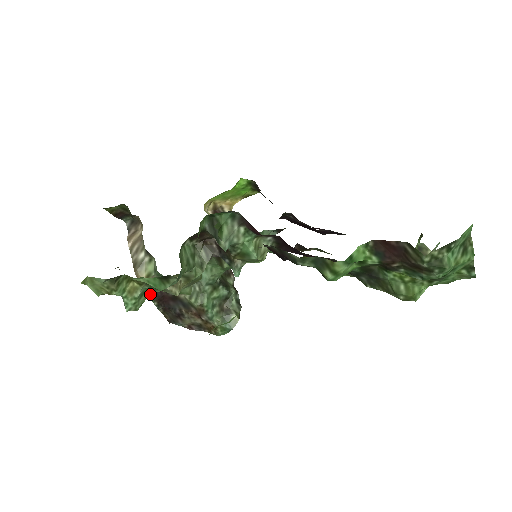
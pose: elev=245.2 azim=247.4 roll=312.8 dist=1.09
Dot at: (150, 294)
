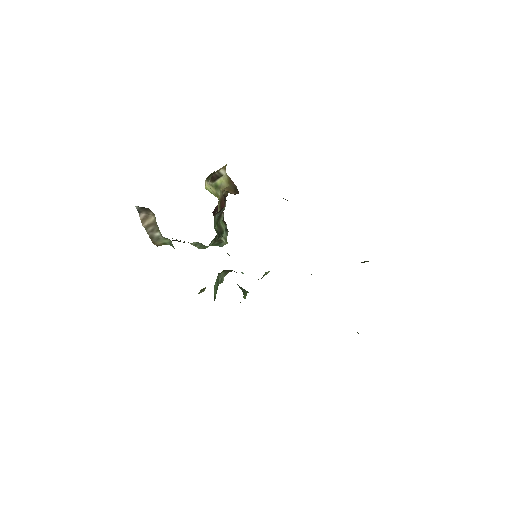
Dot at: occluded
